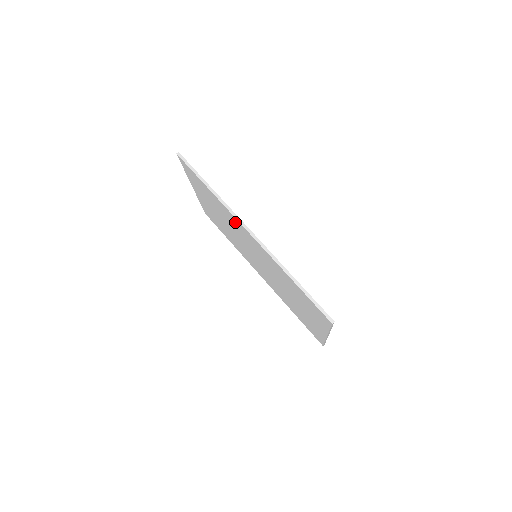
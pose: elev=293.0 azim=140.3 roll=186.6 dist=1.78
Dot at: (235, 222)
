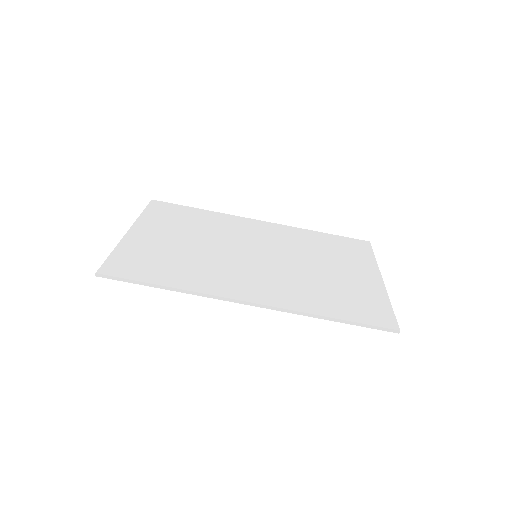
Dot at: occluded
